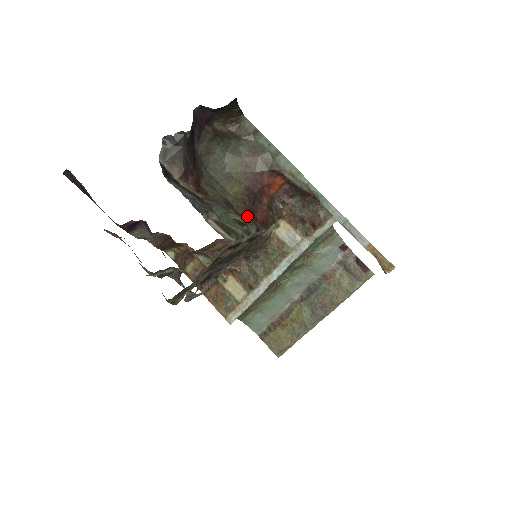
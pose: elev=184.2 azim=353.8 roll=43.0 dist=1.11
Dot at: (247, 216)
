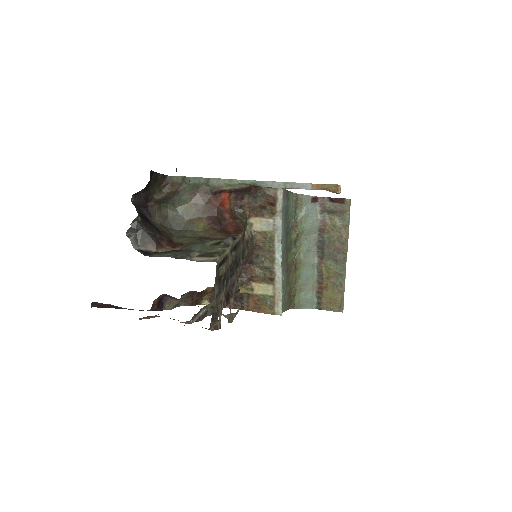
Dot at: (222, 236)
